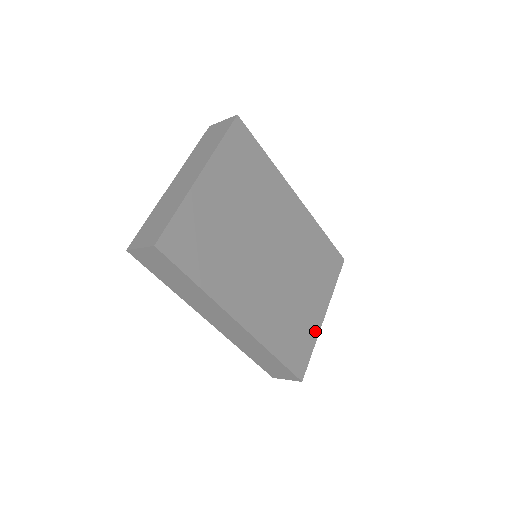
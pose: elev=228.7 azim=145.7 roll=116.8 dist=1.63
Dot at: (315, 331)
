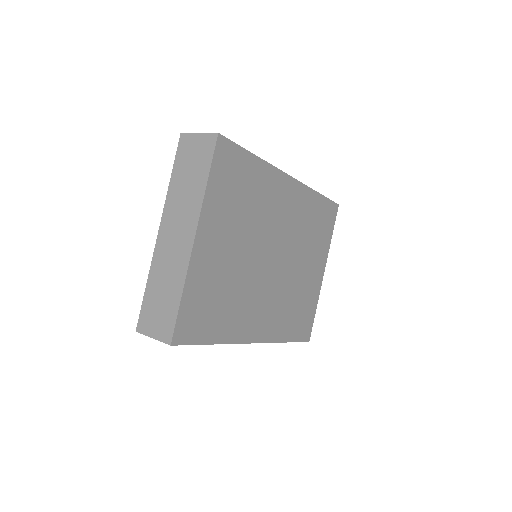
Dot at: (317, 293)
